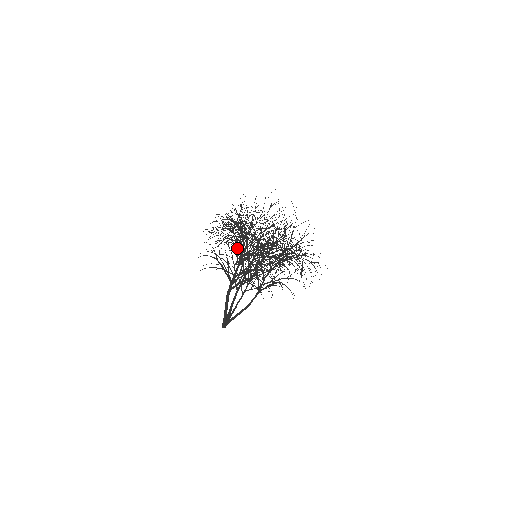
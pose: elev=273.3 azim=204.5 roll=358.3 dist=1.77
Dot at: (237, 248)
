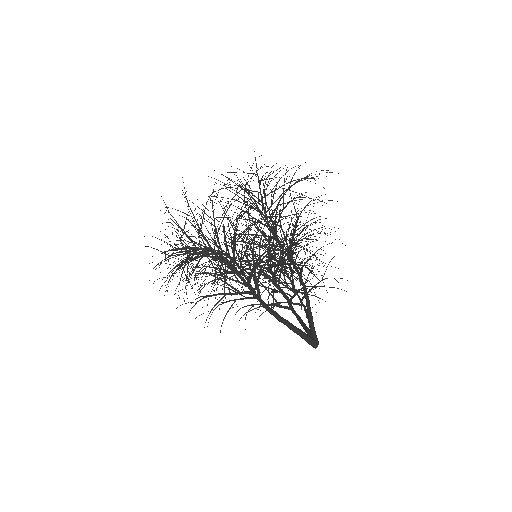
Dot at: occluded
